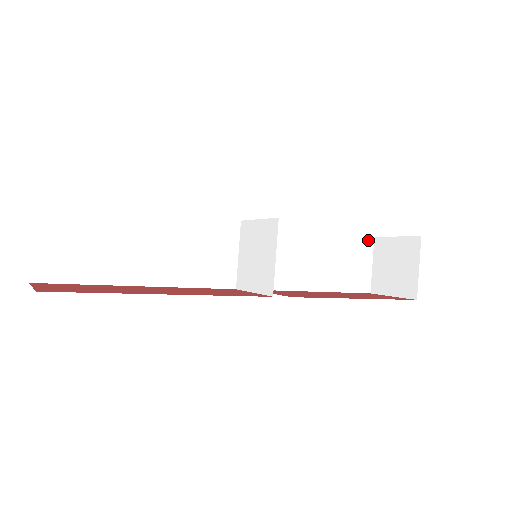
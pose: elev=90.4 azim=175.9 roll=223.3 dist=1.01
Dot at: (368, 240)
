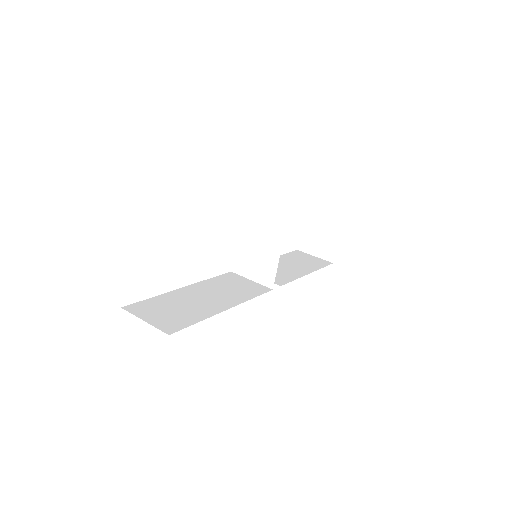
Dot at: (297, 252)
